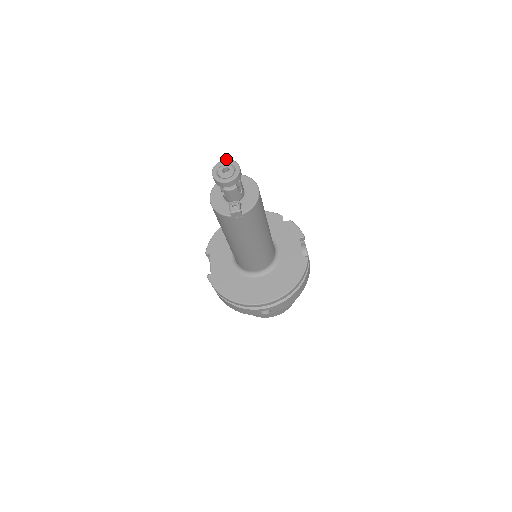
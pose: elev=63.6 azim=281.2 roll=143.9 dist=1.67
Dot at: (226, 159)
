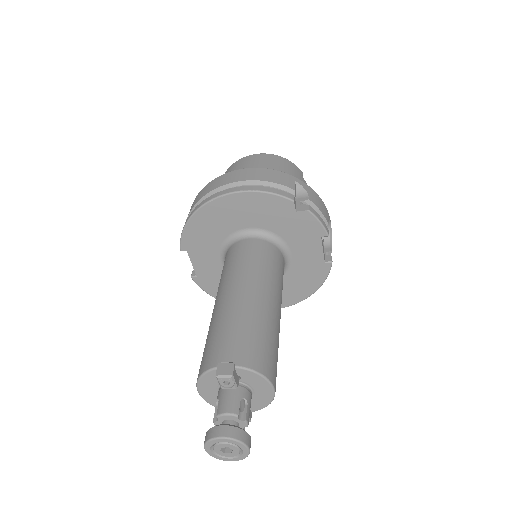
Dot at: (223, 438)
